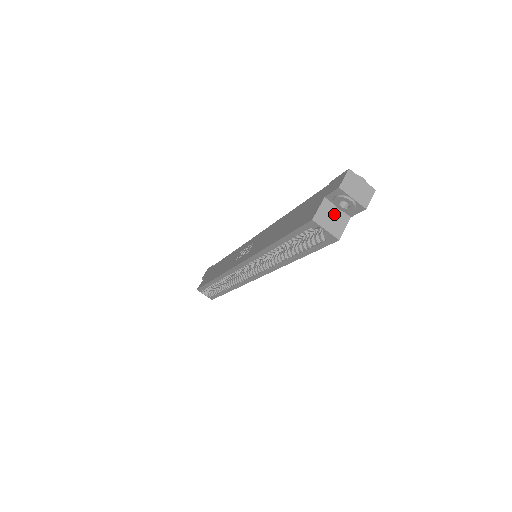
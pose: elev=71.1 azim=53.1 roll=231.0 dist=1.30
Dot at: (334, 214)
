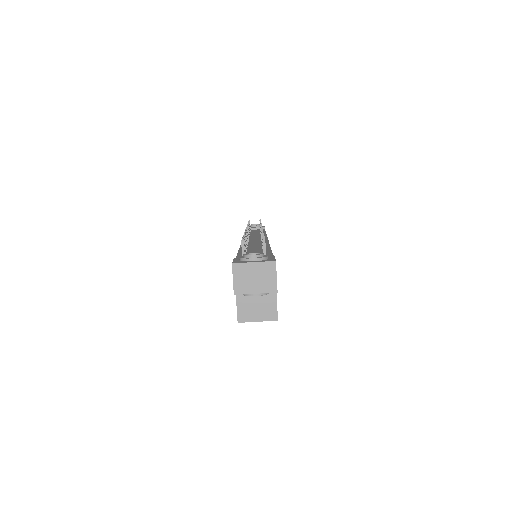
Dot at: (256, 298)
